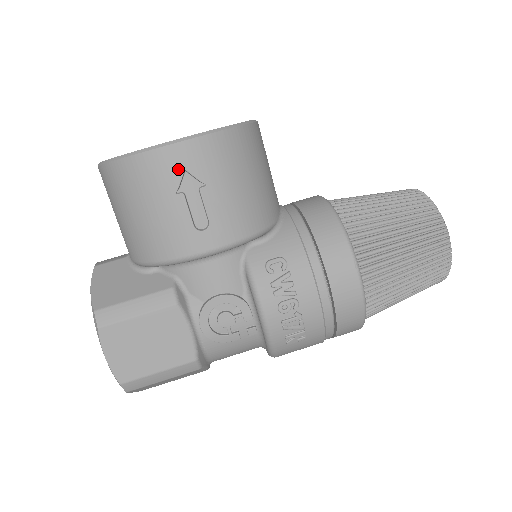
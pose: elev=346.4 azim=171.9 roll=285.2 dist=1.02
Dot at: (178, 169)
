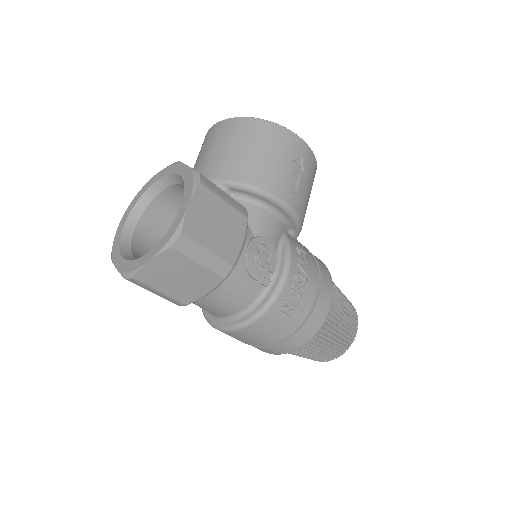
Dot at: (300, 153)
